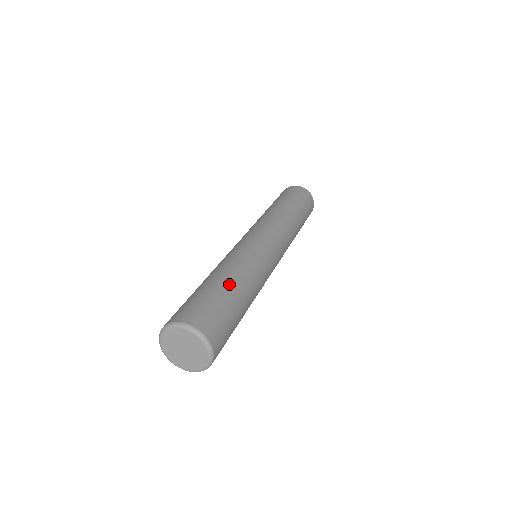
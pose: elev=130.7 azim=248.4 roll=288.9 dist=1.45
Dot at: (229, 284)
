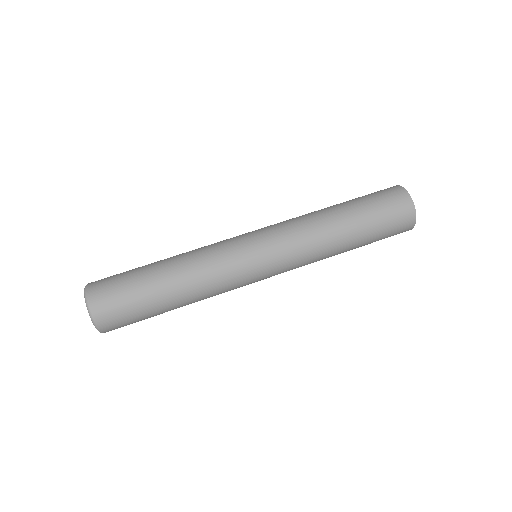
Dot at: (165, 296)
